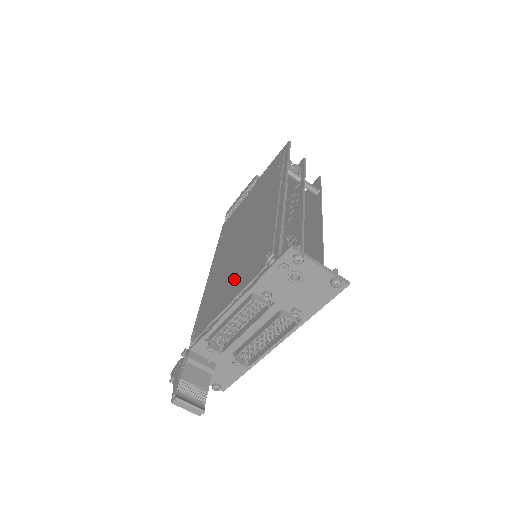
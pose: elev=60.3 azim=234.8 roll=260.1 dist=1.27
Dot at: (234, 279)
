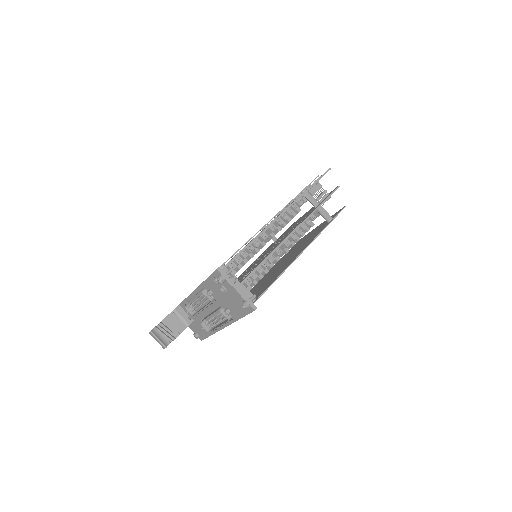
Dot at: occluded
